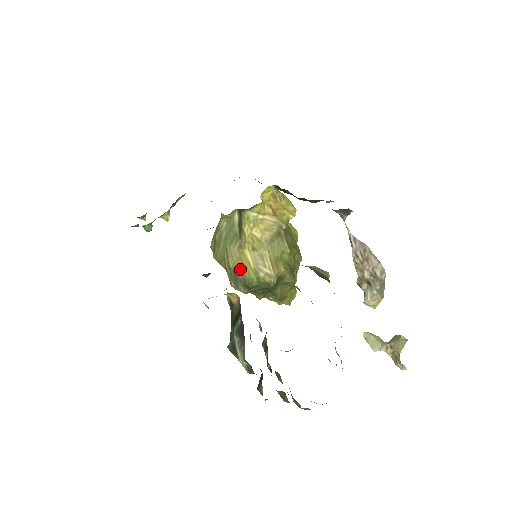
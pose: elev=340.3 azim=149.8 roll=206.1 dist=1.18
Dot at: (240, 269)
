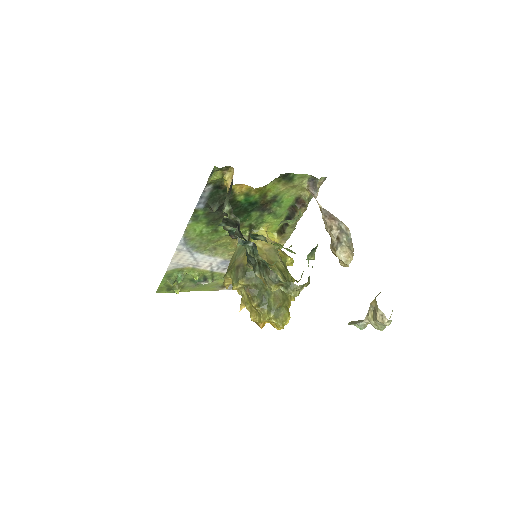
Dot at: (242, 263)
